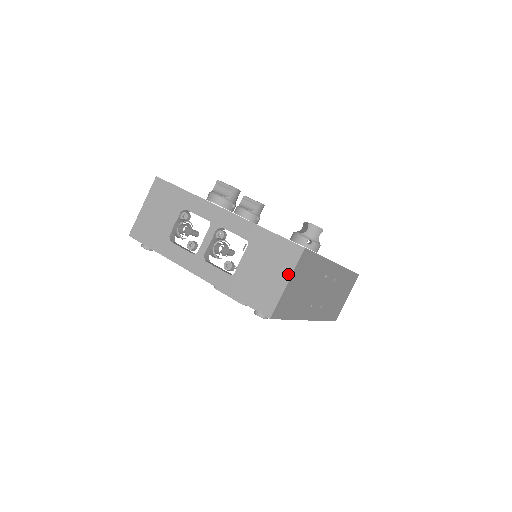
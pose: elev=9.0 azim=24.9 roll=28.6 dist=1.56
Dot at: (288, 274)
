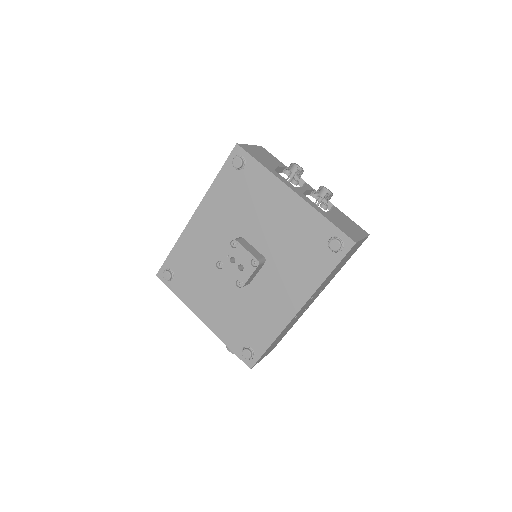
Dot at: (363, 236)
